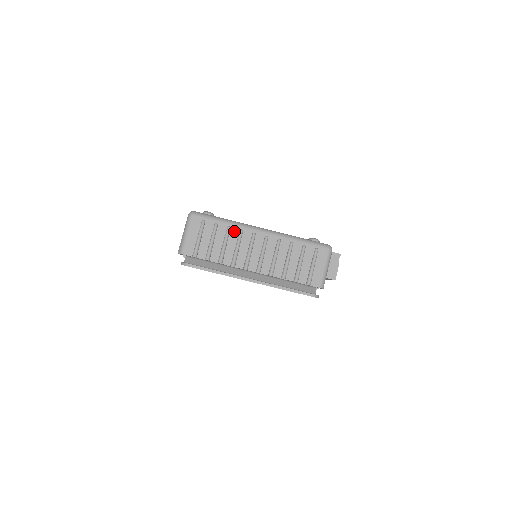
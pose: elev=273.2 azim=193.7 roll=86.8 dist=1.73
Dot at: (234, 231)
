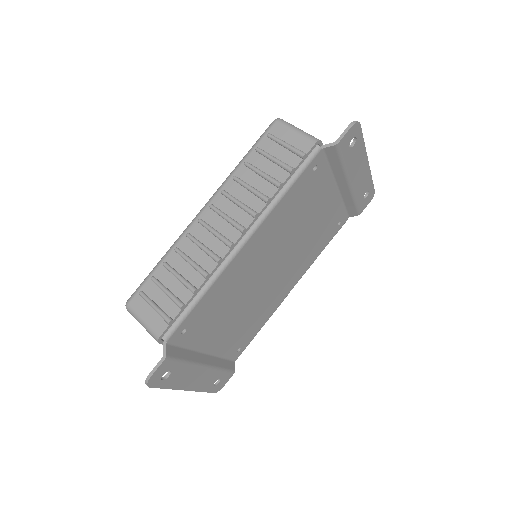
Dot at: occluded
